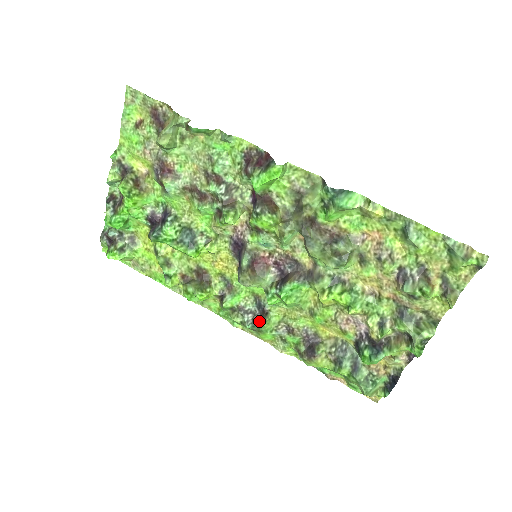
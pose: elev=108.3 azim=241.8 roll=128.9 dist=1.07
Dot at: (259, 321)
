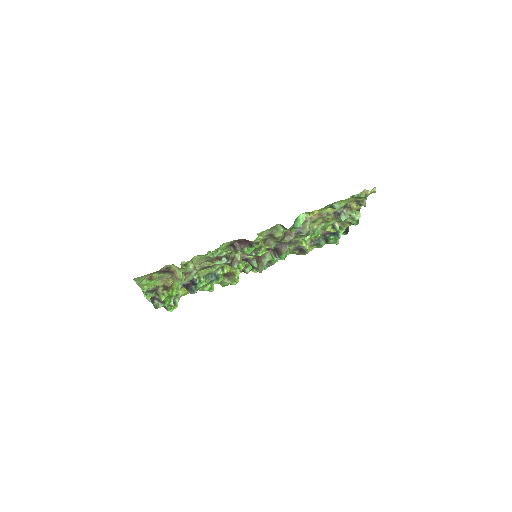
Dot at: (271, 264)
